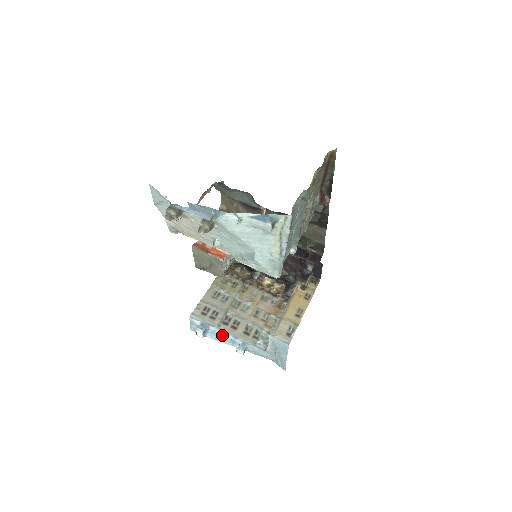
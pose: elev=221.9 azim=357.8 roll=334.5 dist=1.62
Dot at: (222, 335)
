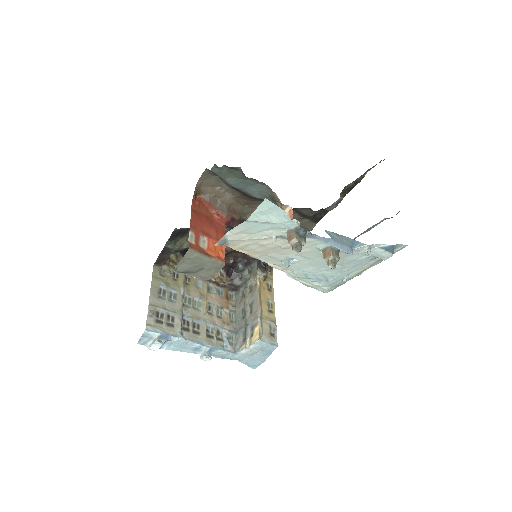
Dot at: (186, 344)
